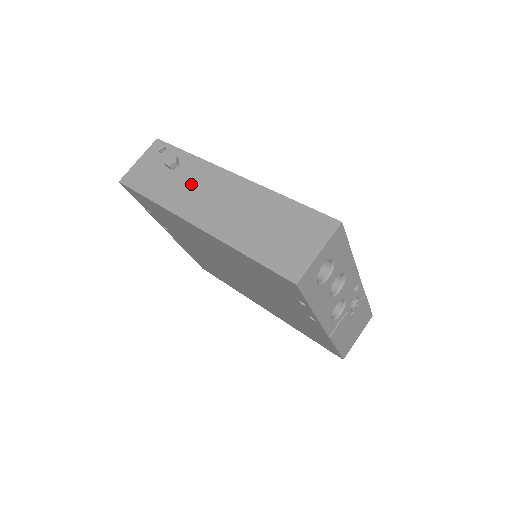
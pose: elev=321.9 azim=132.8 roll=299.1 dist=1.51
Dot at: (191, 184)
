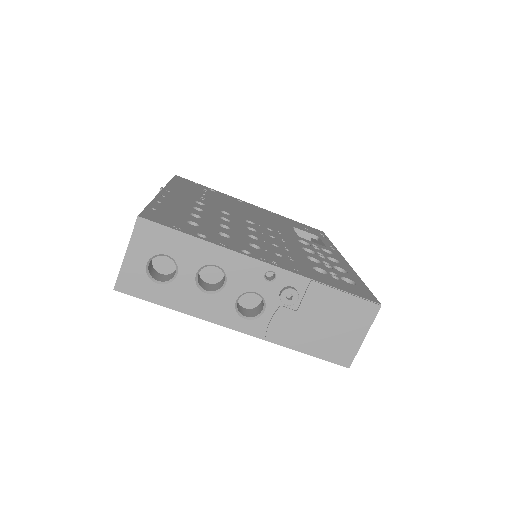
Dot at: occluded
